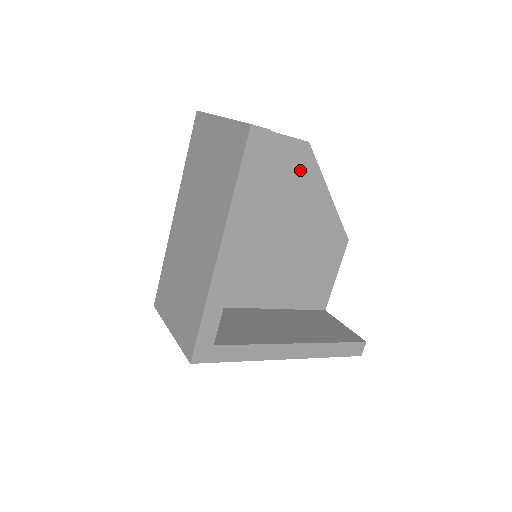
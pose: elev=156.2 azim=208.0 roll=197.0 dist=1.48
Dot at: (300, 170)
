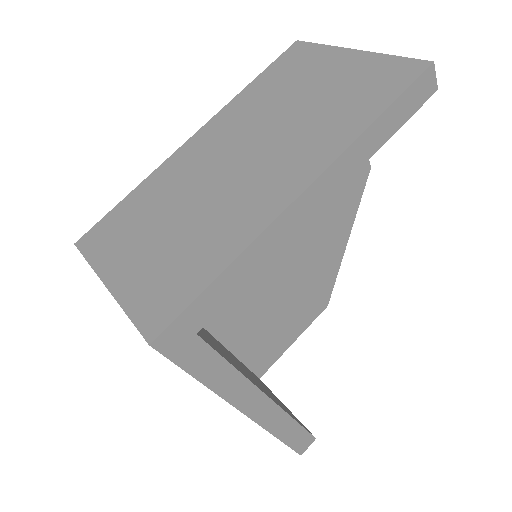
Dot at: (347, 190)
